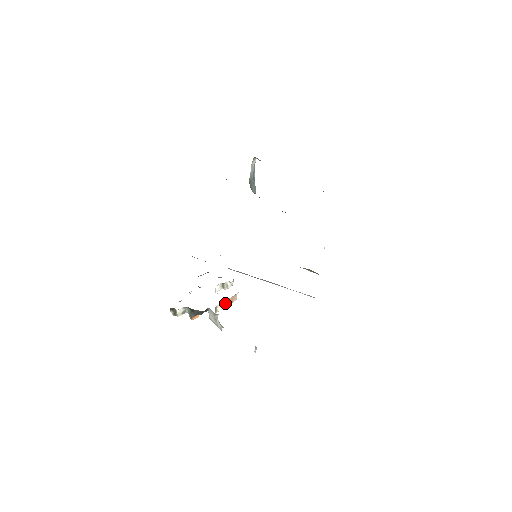
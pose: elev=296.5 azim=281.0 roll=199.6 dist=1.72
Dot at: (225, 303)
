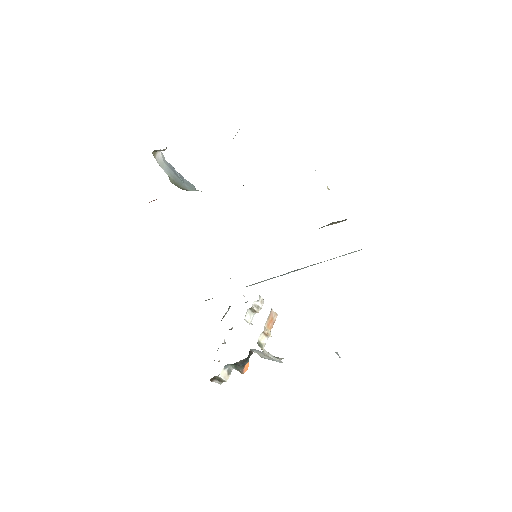
Dot at: (266, 330)
